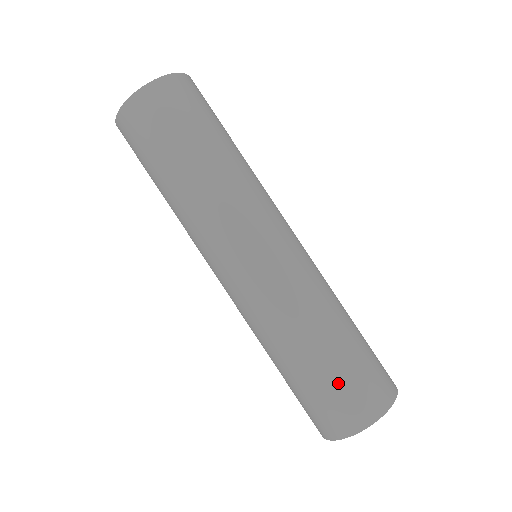
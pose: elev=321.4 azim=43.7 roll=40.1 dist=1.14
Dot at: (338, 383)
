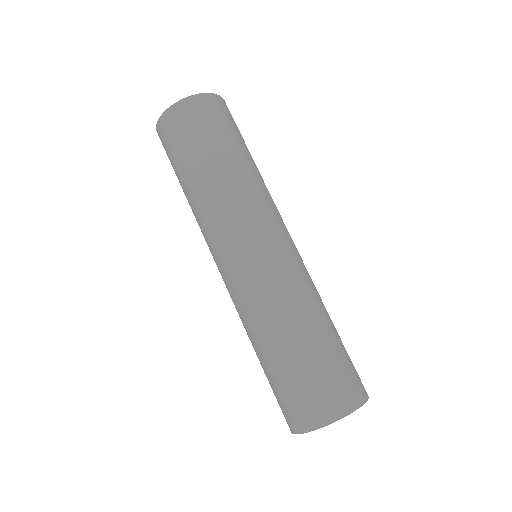
Dot at: (313, 374)
